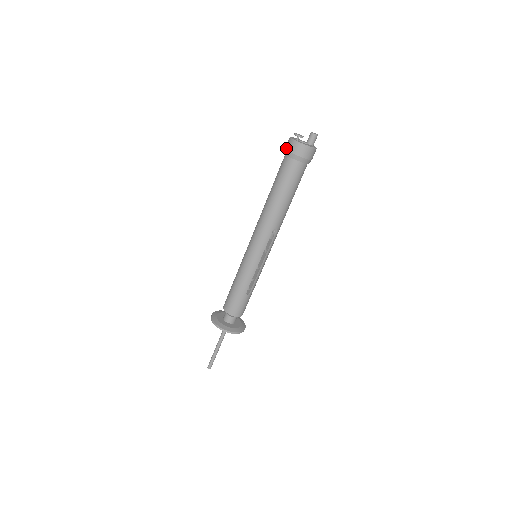
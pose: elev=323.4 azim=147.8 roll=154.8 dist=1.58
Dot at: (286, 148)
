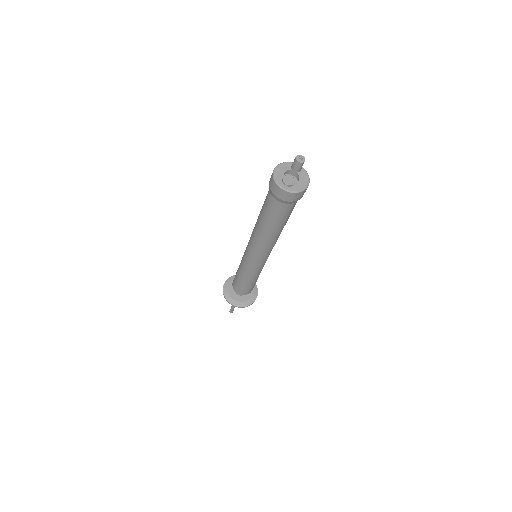
Dot at: (275, 195)
